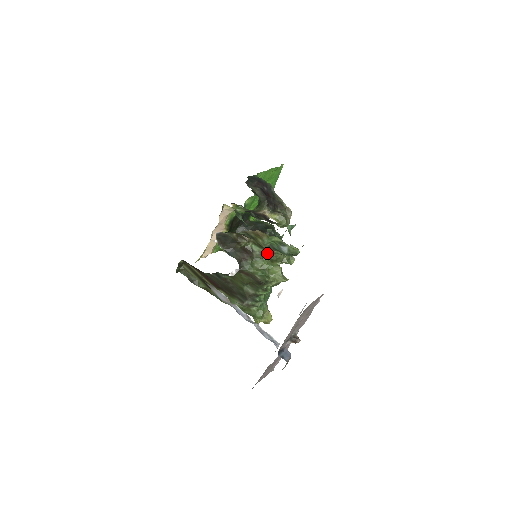
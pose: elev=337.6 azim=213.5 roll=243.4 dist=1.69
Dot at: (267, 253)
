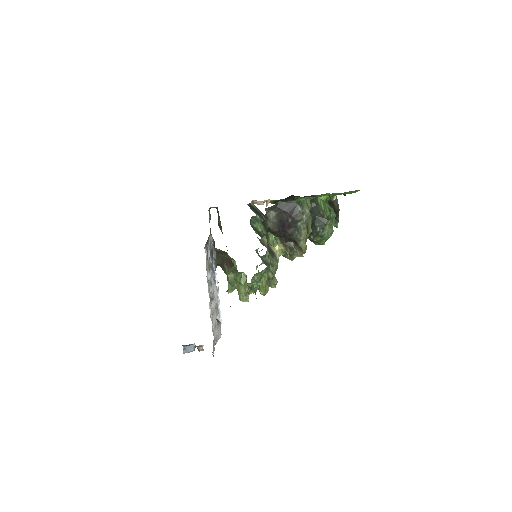
Dot at: occluded
